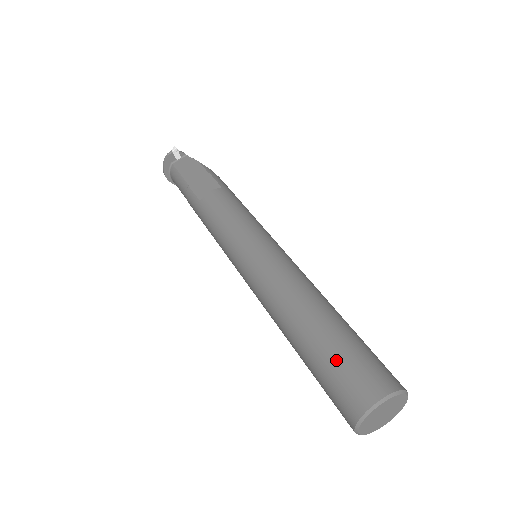
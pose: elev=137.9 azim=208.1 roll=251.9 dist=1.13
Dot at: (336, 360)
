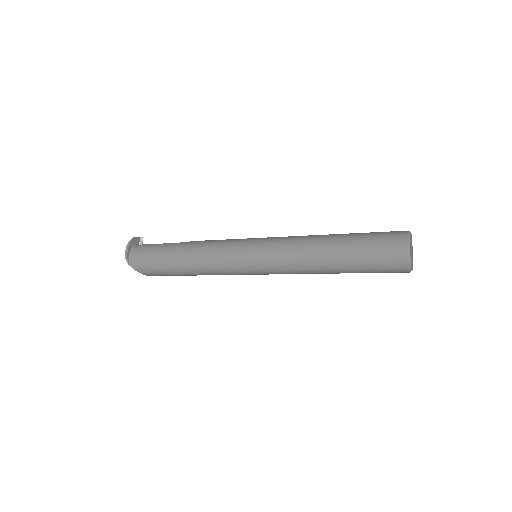
Dot at: (372, 232)
